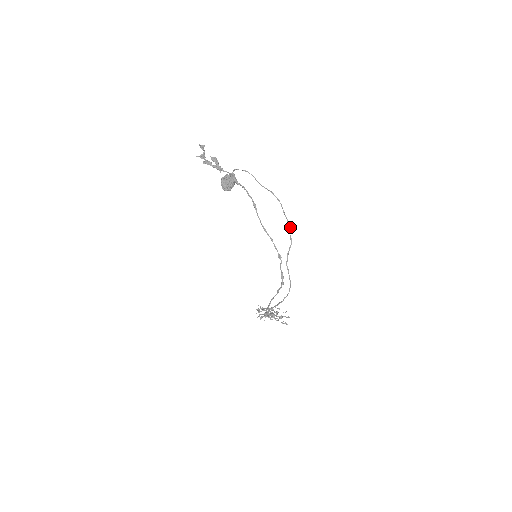
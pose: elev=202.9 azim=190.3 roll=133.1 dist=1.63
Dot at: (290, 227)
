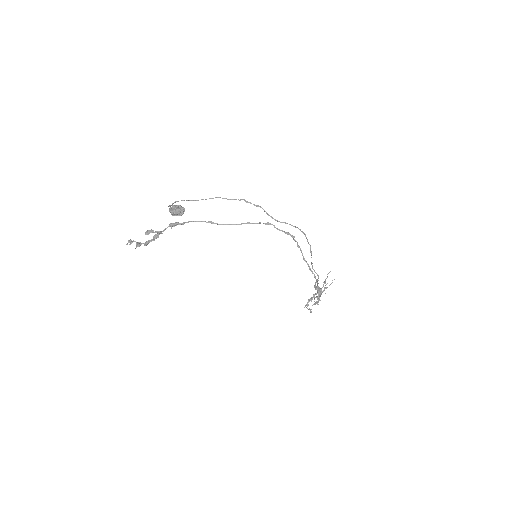
Dot at: (246, 202)
